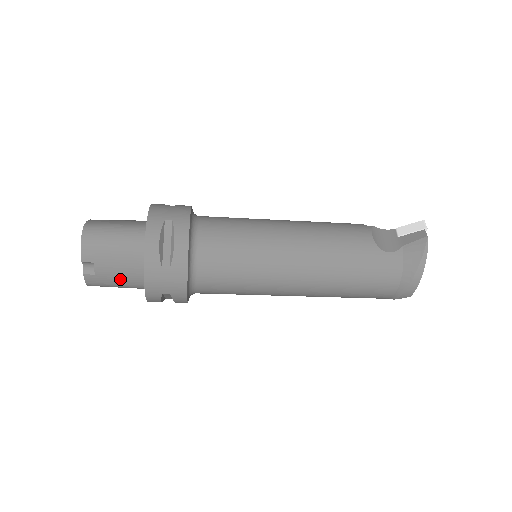
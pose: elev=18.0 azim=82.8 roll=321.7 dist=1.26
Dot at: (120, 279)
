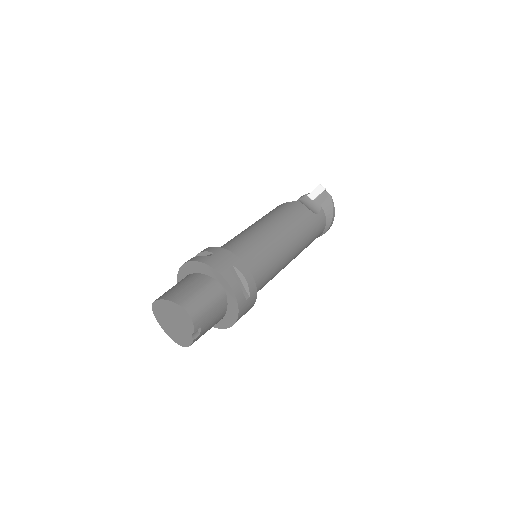
Dot at: (211, 326)
